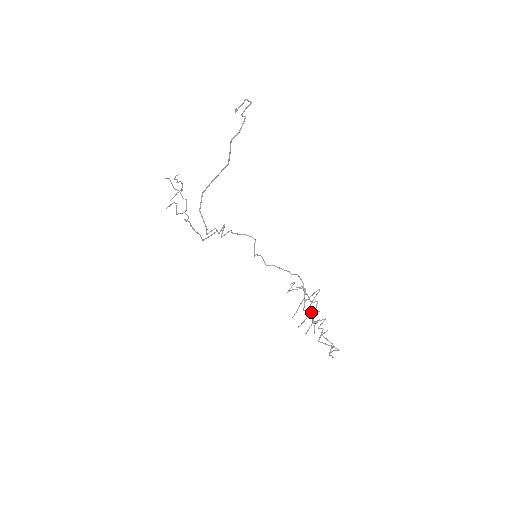
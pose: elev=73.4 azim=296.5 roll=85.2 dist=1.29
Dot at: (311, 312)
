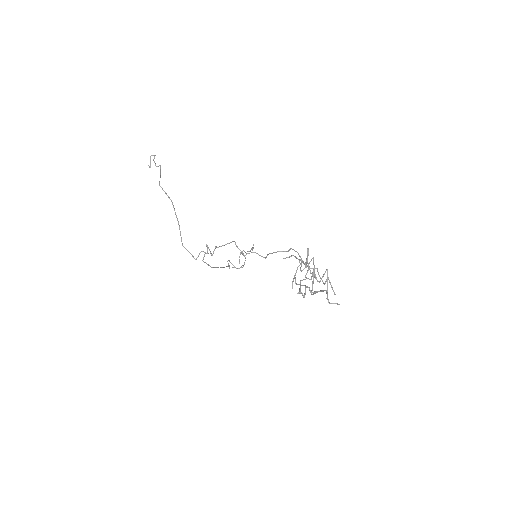
Dot at: (322, 276)
